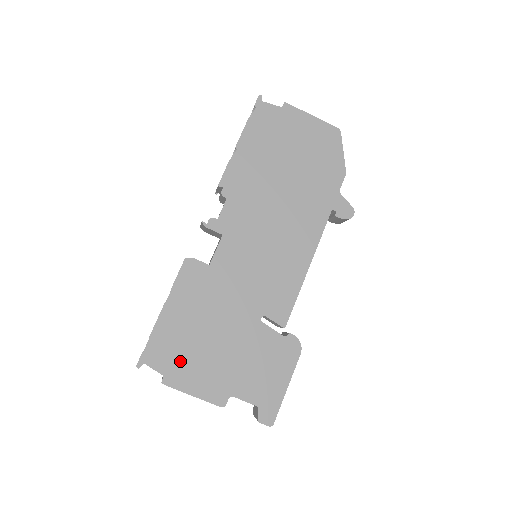
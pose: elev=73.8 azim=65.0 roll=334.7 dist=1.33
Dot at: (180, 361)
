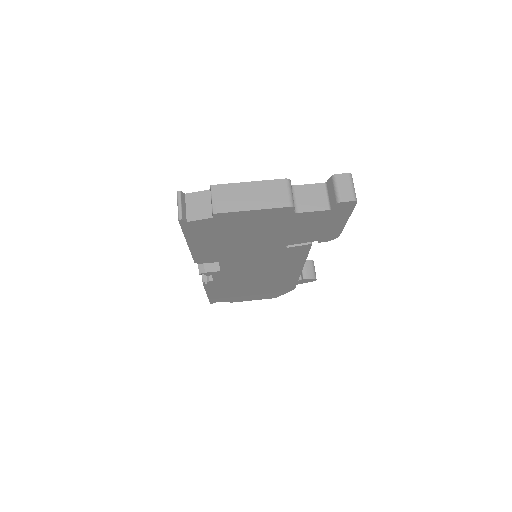
Dot at: occluded
